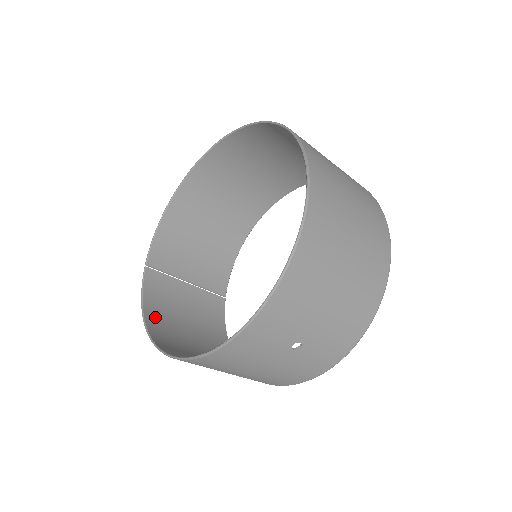
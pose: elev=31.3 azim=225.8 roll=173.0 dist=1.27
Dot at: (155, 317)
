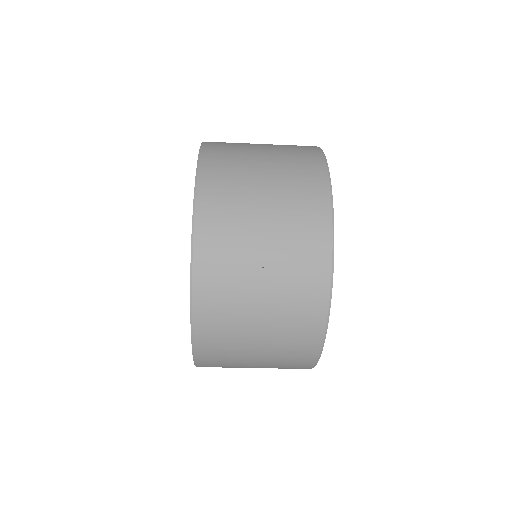
Dot at: occluded
